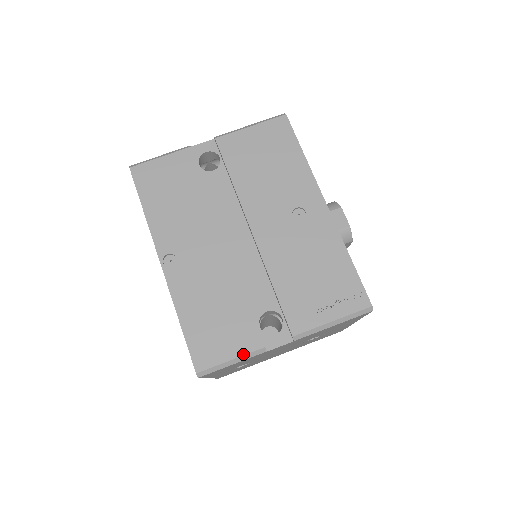
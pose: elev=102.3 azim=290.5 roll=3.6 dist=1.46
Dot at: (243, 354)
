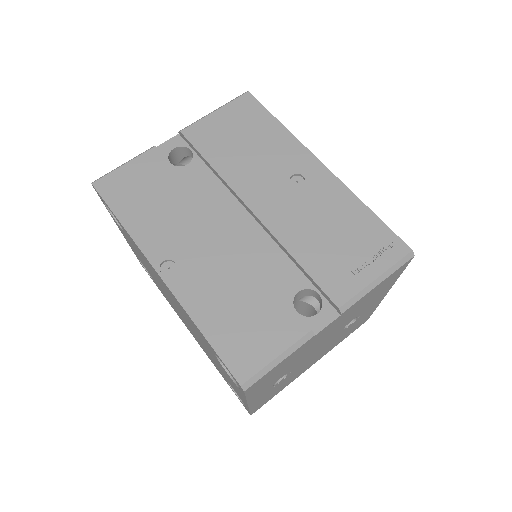
Dot at: (289, 346)
